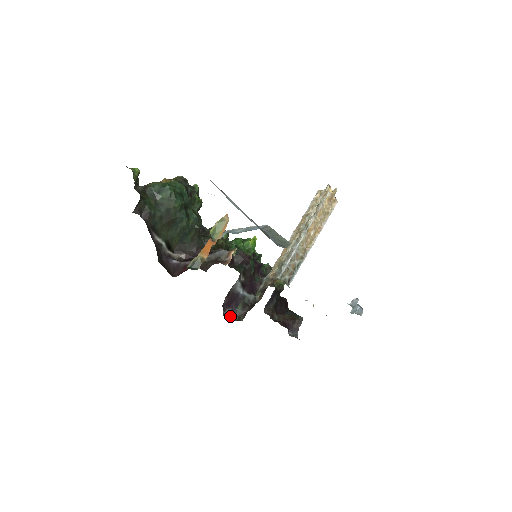
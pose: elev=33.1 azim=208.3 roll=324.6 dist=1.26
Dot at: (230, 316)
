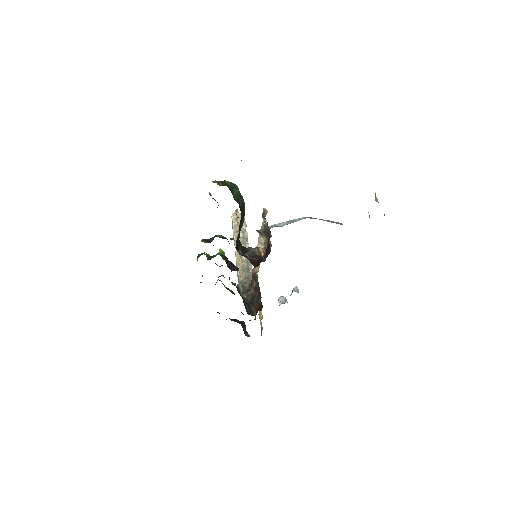
Dot at: (248, 314)
